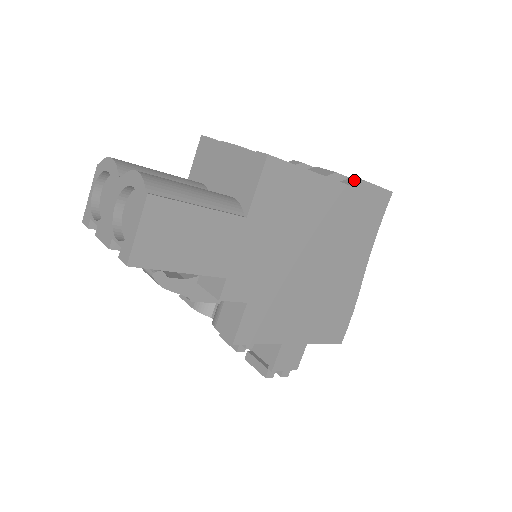
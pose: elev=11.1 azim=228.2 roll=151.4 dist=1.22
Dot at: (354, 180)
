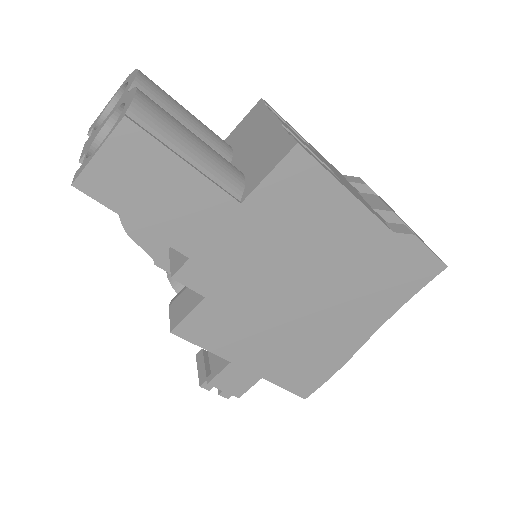
Dot at: (403, 229)
